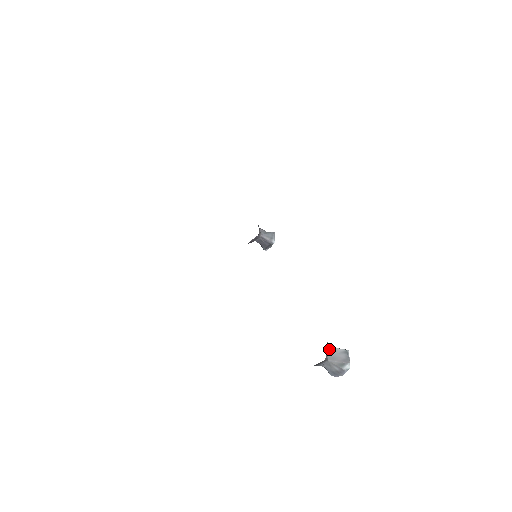
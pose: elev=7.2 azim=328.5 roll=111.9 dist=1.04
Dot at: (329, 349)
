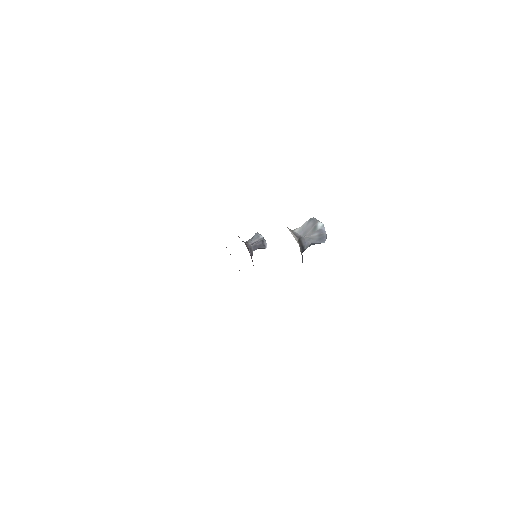
Dot at: (298, 232)
